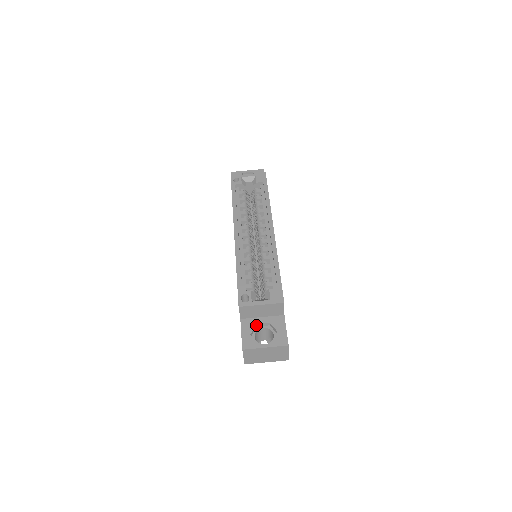
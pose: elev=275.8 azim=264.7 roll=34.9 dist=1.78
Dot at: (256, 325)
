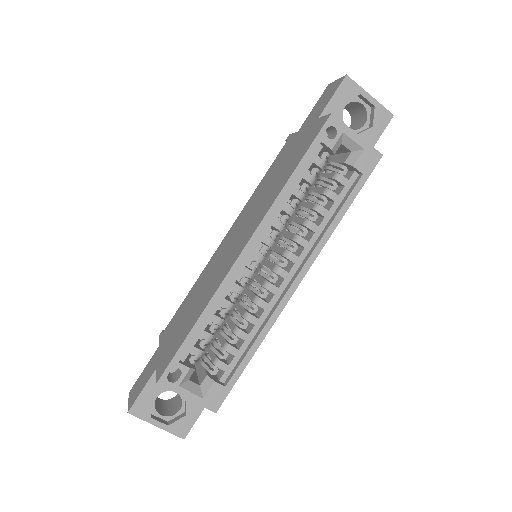
Dot at: occluded
